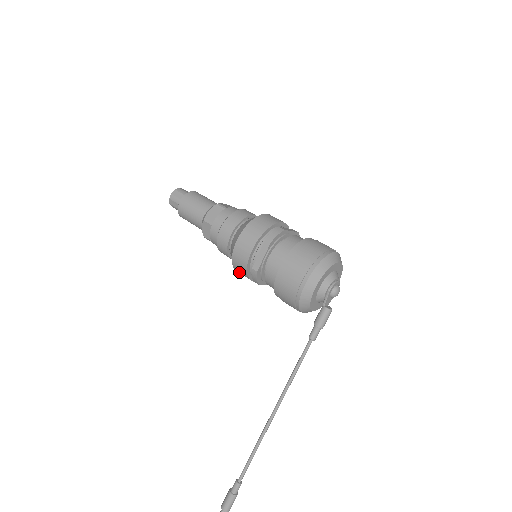
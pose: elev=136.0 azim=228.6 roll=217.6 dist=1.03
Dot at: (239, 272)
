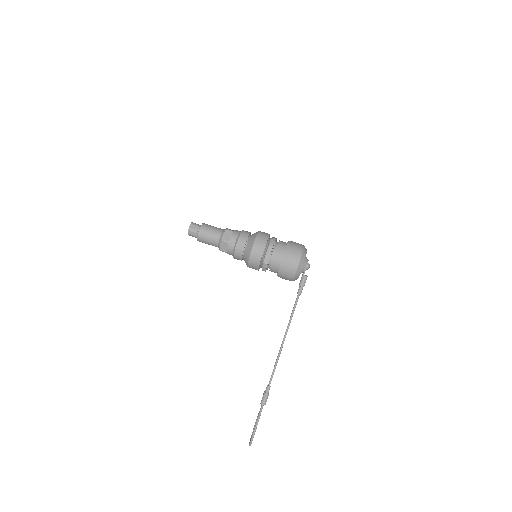
Dot at: (251, 267)
